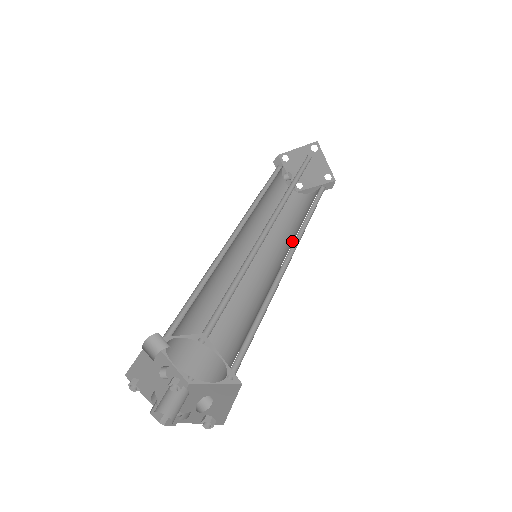
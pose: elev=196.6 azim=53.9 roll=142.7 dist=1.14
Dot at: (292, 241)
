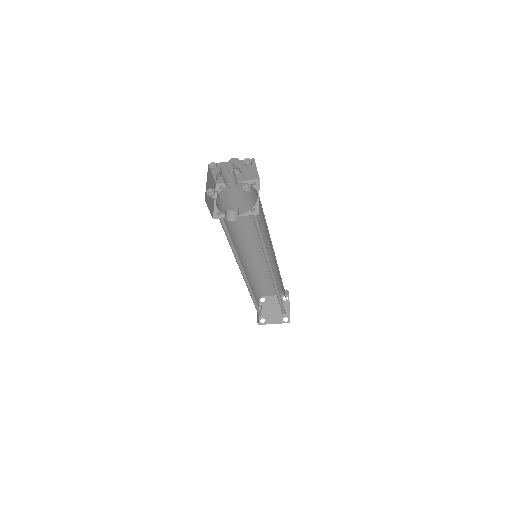
Dot at: occluded
